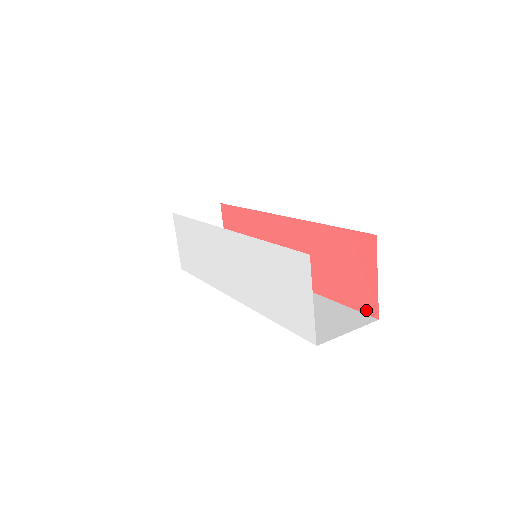
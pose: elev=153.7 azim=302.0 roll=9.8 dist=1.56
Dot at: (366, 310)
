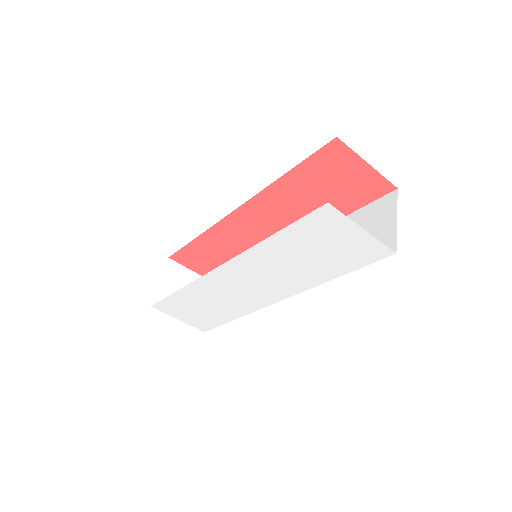
Dot at: (380, 194)
